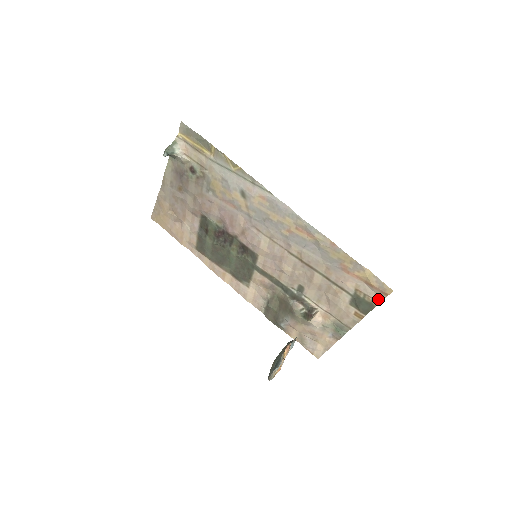
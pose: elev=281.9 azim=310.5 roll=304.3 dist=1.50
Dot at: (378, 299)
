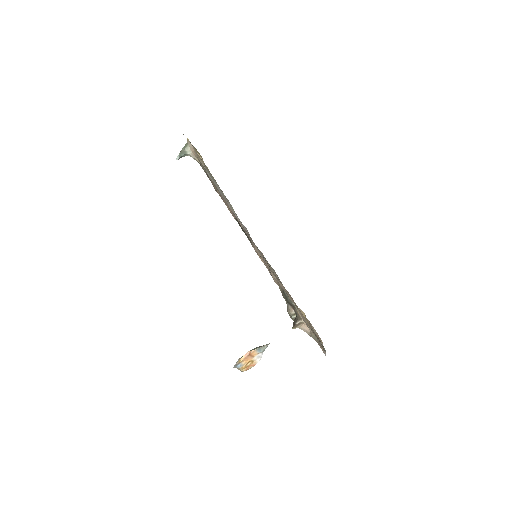
Dot at: (321, 340)
